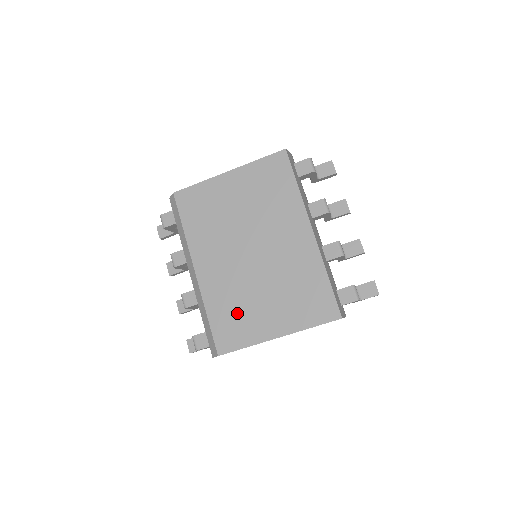
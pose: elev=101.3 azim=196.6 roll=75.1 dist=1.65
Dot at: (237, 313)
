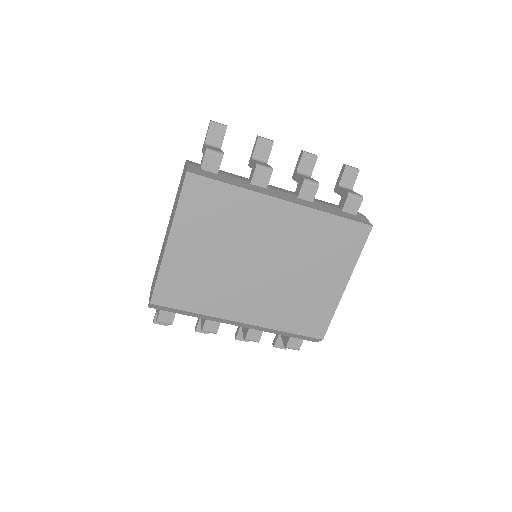
Dot at: (303, 307)
